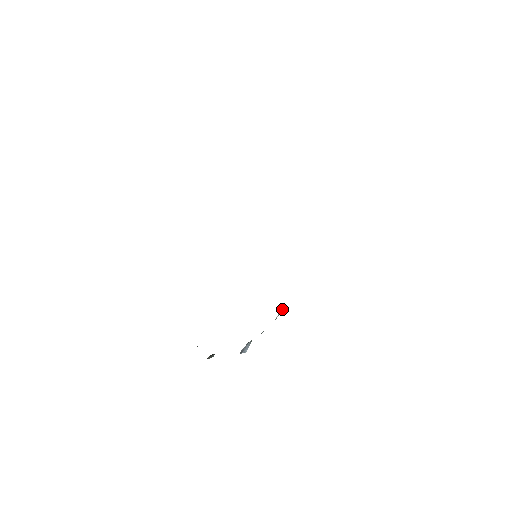
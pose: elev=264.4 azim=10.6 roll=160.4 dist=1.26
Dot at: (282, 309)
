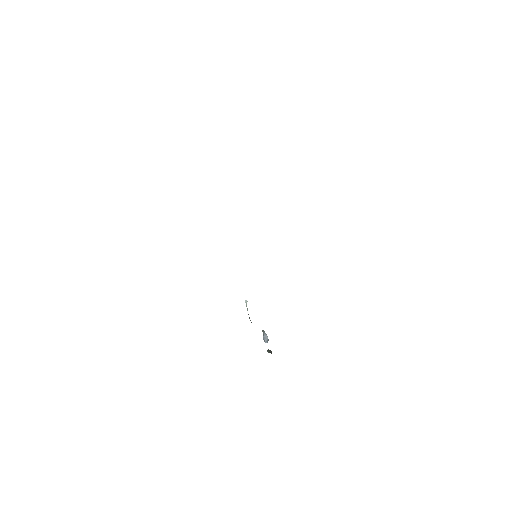
Dot at: (246, 303)
